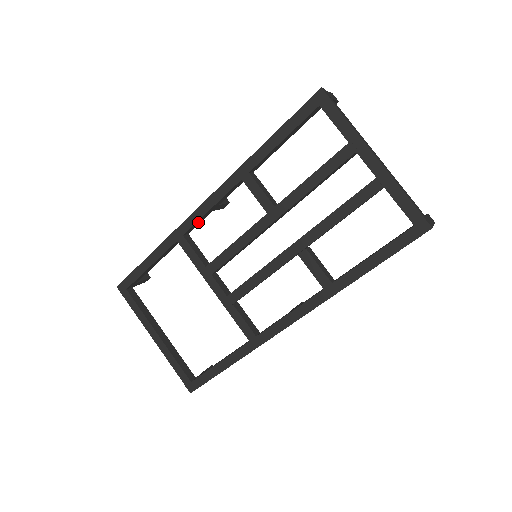
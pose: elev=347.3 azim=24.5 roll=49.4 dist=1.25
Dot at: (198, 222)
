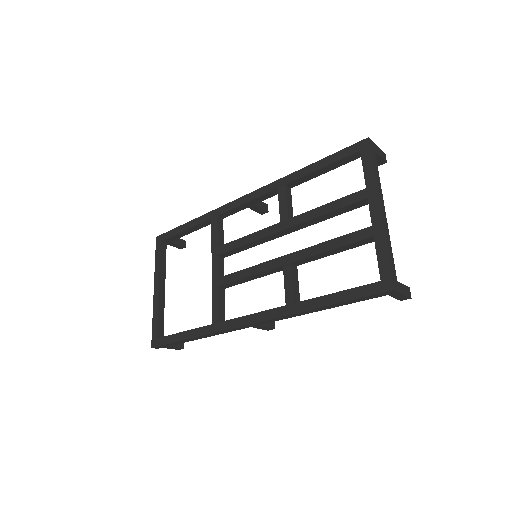
Dot at: (233, 211)
